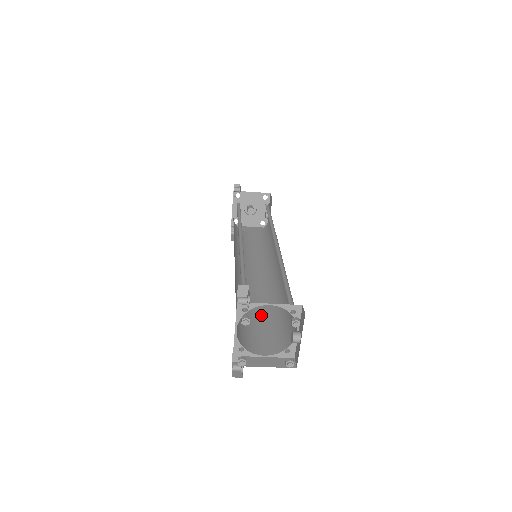
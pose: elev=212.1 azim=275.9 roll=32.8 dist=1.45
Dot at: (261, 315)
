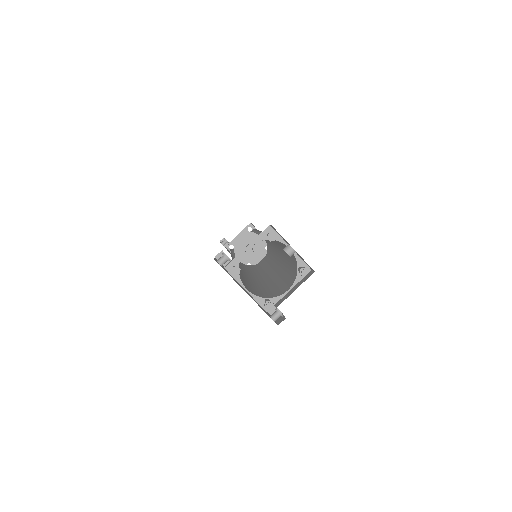
Dot at: (280, 279)
